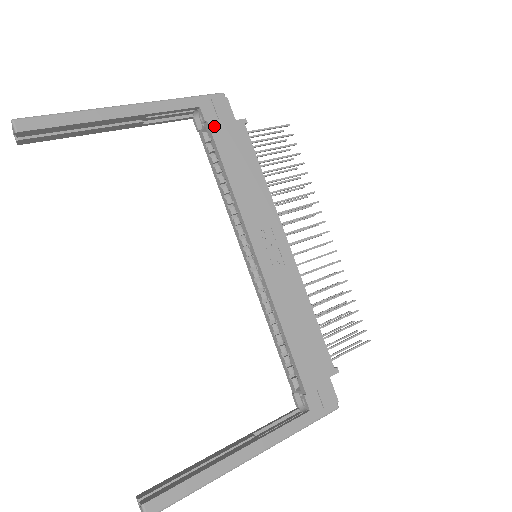
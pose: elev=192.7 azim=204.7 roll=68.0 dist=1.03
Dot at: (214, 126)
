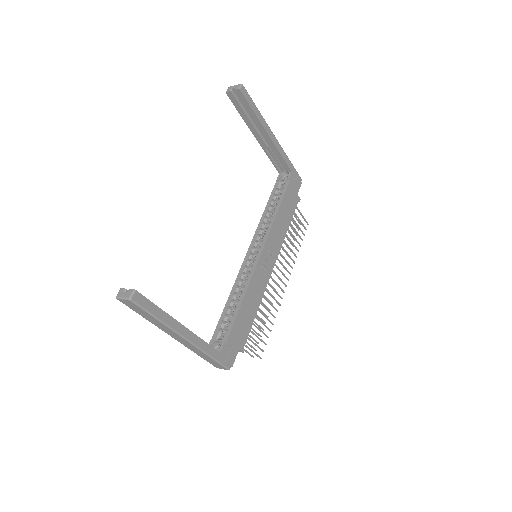
Dot at: (290, 185)
